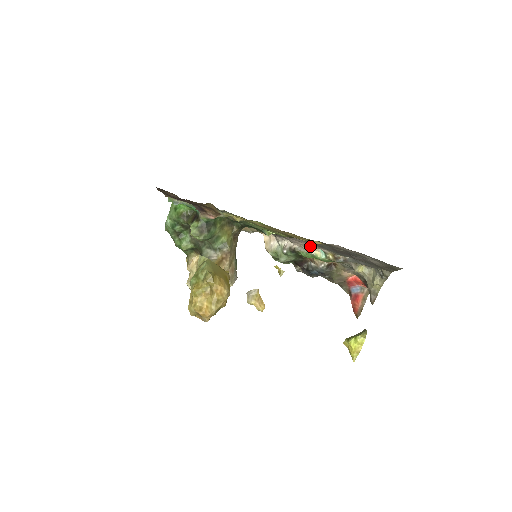
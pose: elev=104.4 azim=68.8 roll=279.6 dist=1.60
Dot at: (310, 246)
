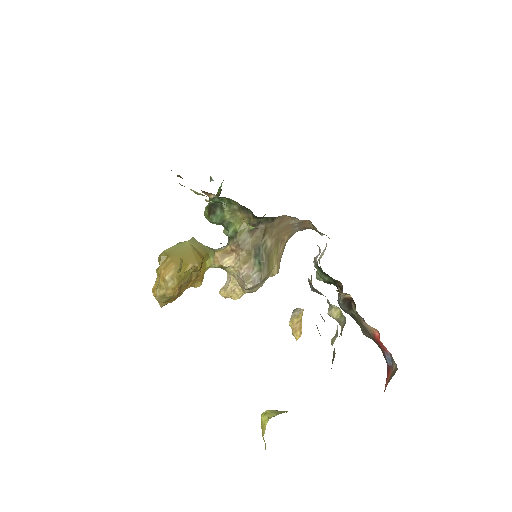
Dot at: occluded
